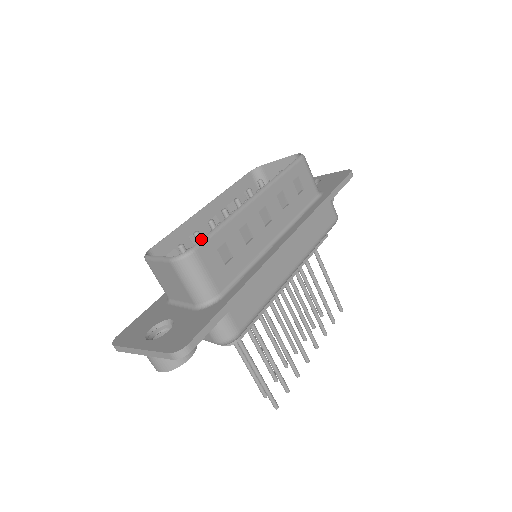
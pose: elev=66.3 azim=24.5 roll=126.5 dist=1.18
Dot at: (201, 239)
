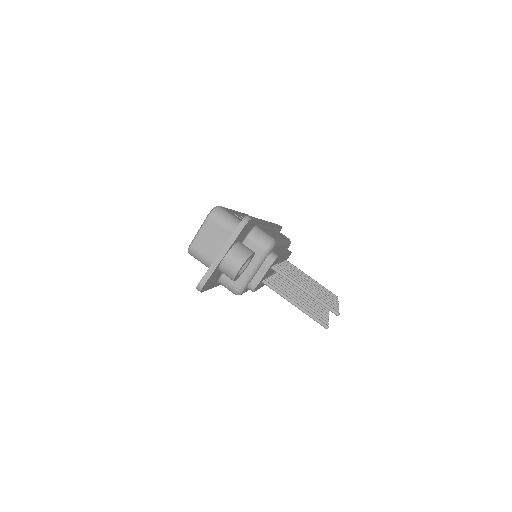
Dot at: occluded
